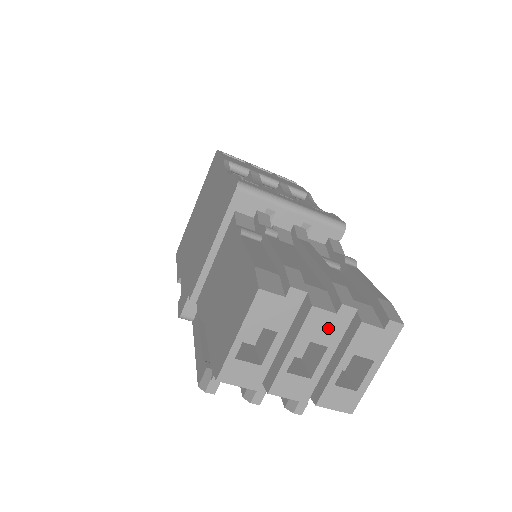
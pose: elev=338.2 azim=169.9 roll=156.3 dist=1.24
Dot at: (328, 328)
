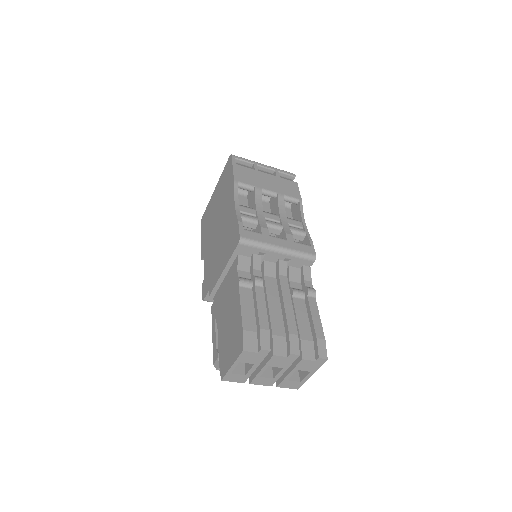
Dot at: (283, 362)
